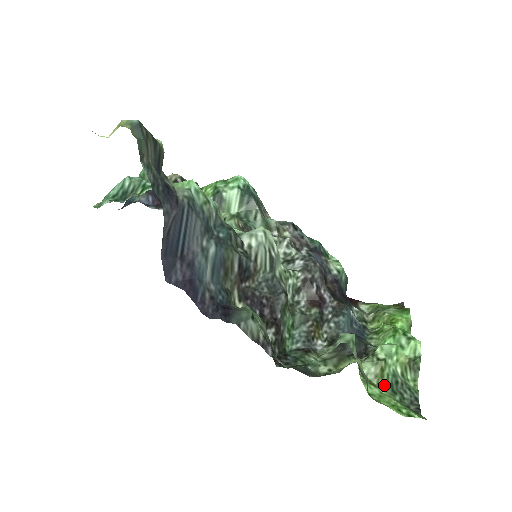
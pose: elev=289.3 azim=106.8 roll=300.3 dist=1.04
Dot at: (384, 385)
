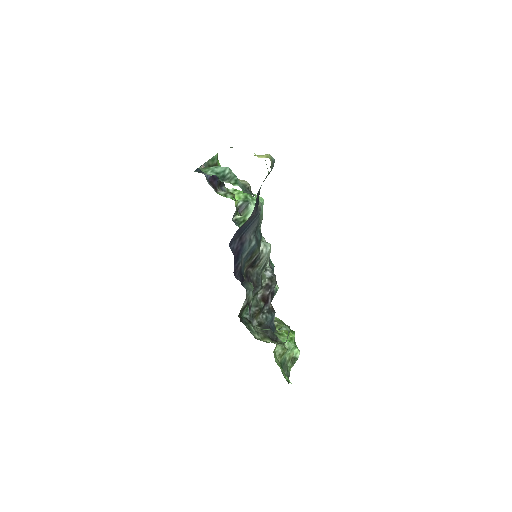
Dot at: (279, 361)
